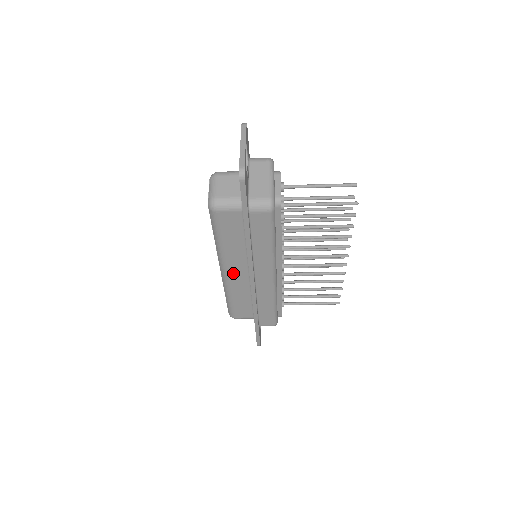
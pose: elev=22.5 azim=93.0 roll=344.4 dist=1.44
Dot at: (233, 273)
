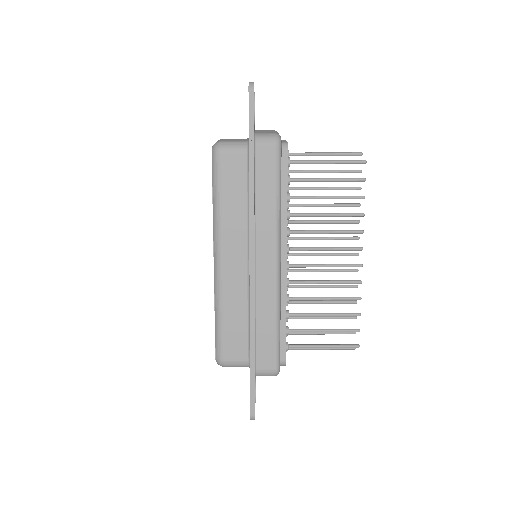
Dot at: (229, 260)
